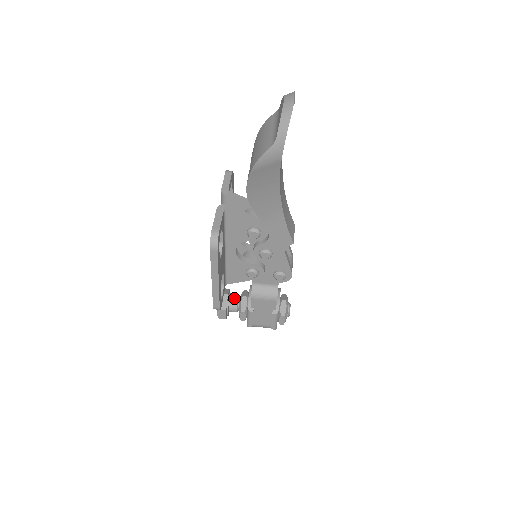
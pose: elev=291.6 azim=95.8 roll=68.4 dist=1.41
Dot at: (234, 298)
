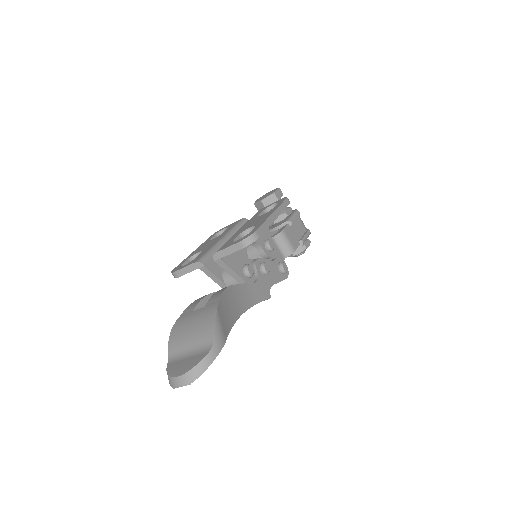
Dot at: occluded
